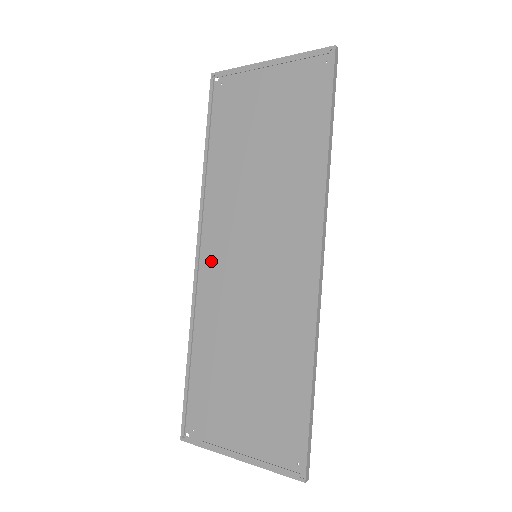
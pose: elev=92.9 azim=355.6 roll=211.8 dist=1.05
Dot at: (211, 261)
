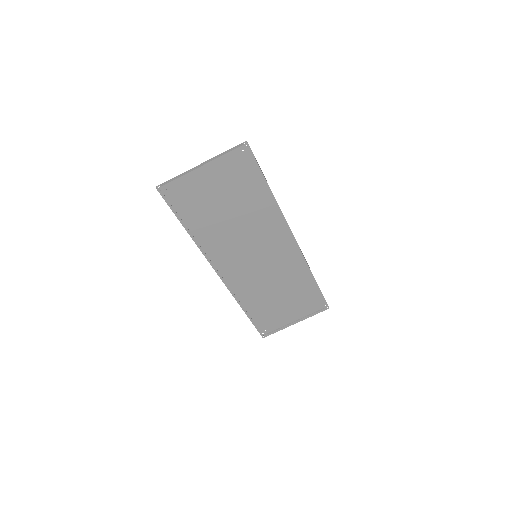
Dot at: (229, 273)
